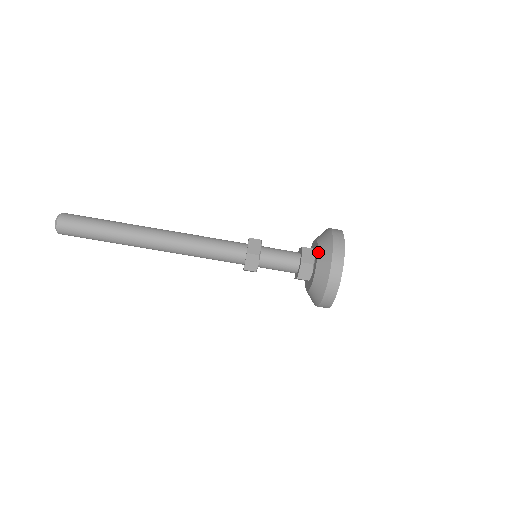
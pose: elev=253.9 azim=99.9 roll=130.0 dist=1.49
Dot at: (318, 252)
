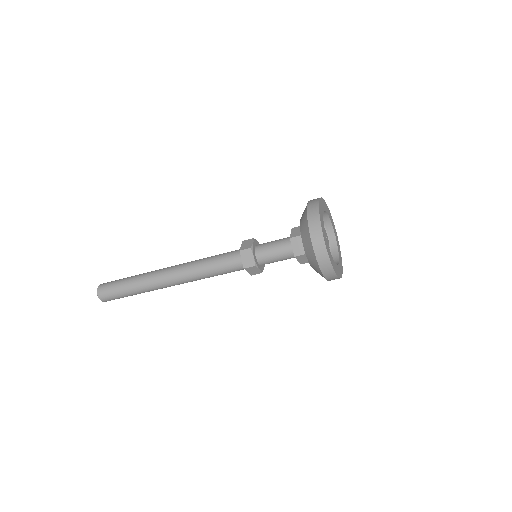
Dot at: occluded
